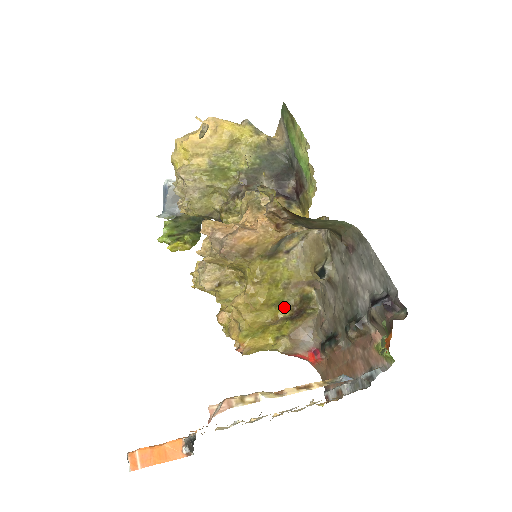
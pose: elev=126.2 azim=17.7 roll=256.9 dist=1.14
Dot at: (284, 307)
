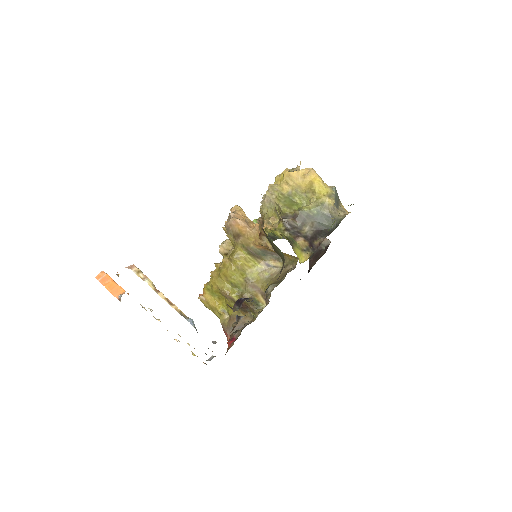
Dot at: (237, 292)
